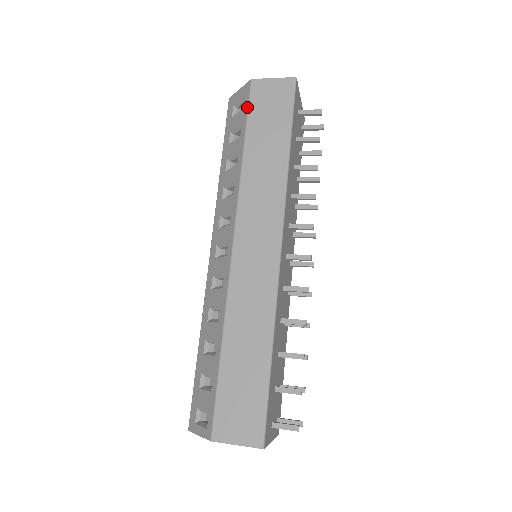
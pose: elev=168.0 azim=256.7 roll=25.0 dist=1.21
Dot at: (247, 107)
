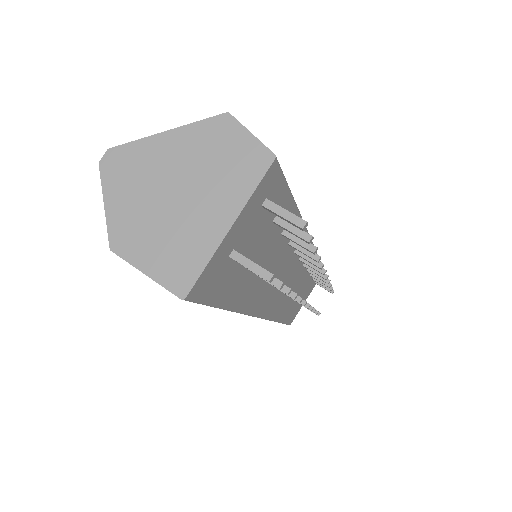
Dot at: occluded
